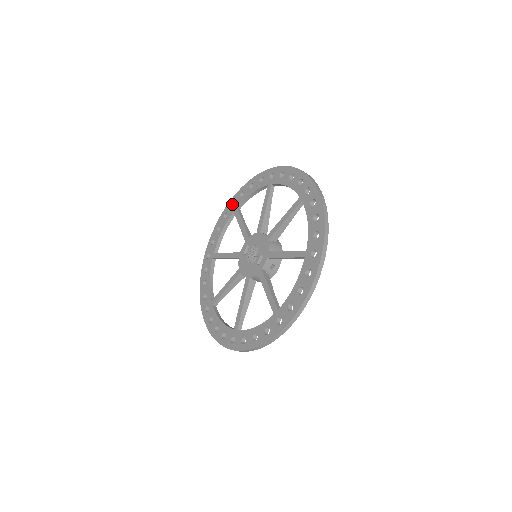
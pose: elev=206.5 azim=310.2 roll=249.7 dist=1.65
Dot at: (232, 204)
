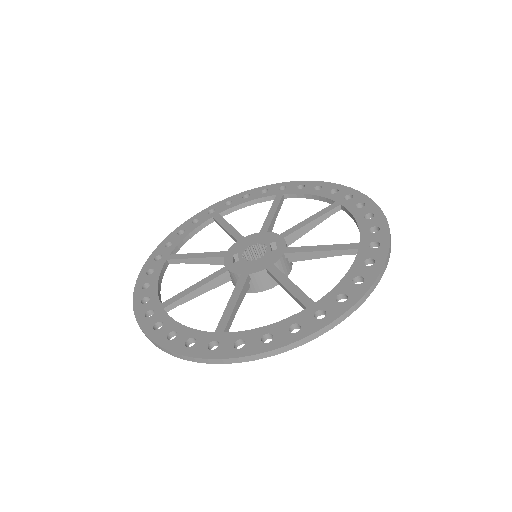
Dot at: (154, 260)
